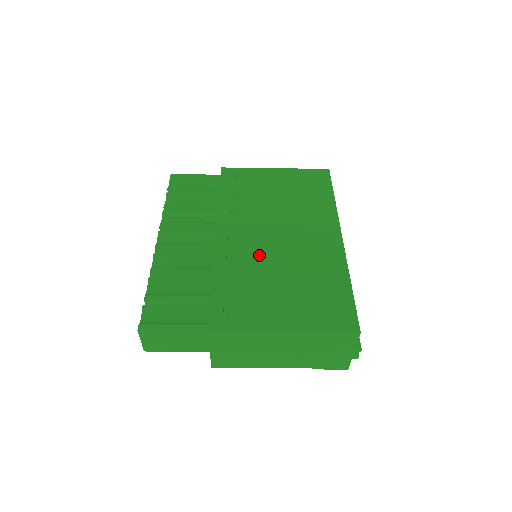
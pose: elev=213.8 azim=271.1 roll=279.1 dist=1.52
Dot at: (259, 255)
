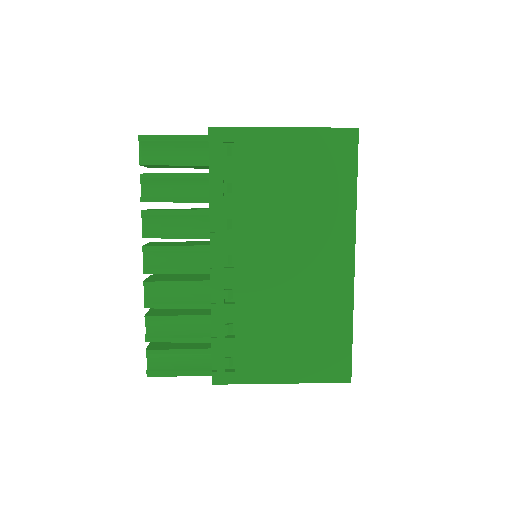
Dot at: (260, 291)
